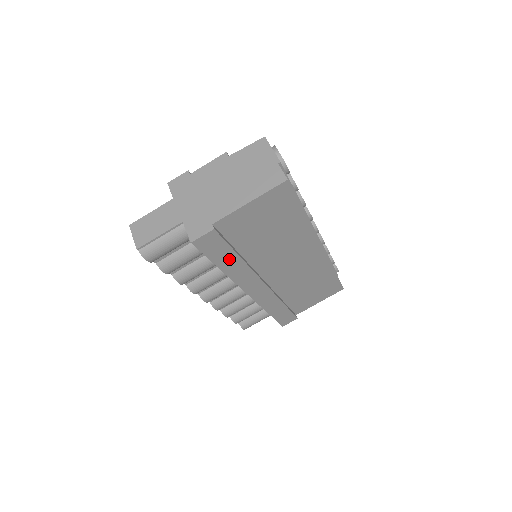
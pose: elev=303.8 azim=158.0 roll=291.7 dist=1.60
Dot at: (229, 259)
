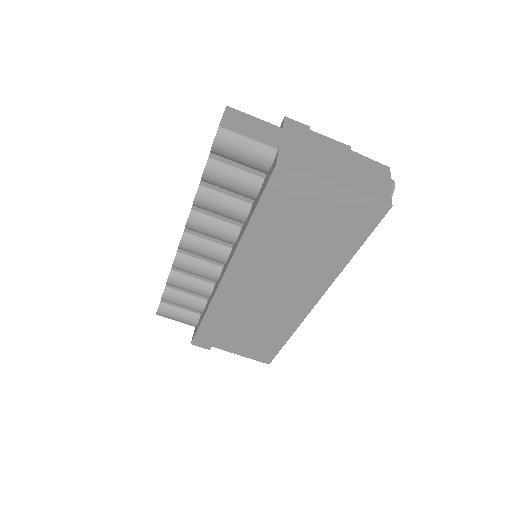
Dot at: (268, 220)
